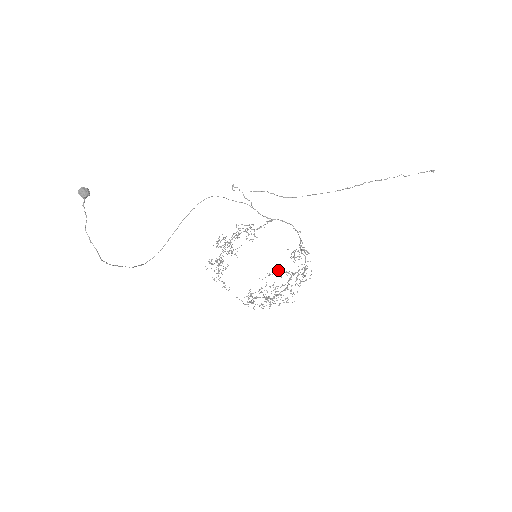
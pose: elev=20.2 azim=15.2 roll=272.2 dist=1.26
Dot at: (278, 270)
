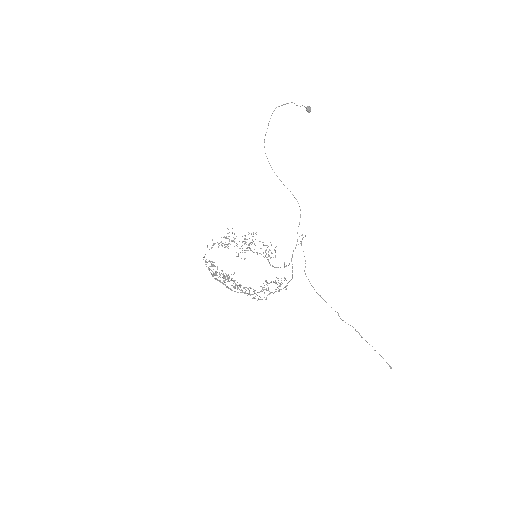
Dot at: occluded
